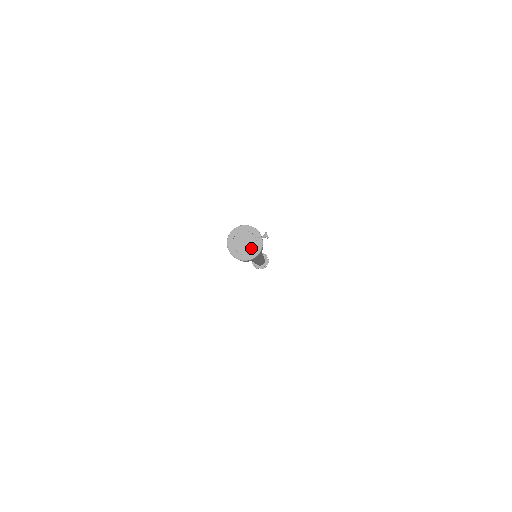
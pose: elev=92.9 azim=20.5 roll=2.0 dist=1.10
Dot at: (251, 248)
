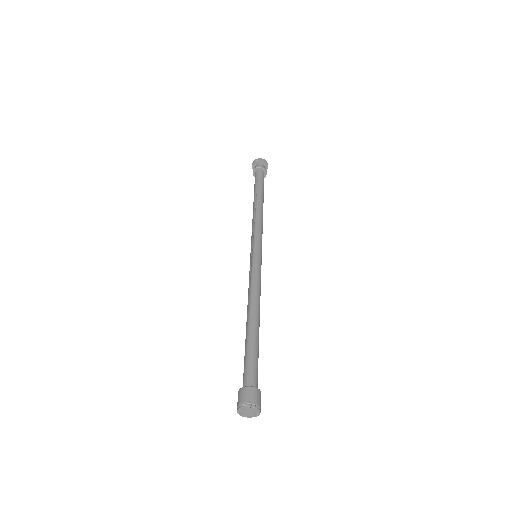
Dot at: (254, 412)
